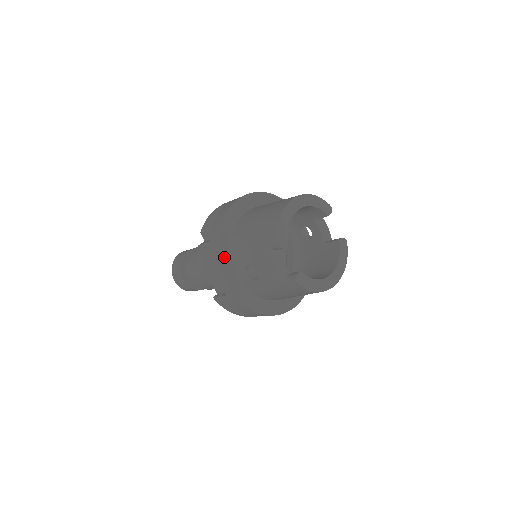
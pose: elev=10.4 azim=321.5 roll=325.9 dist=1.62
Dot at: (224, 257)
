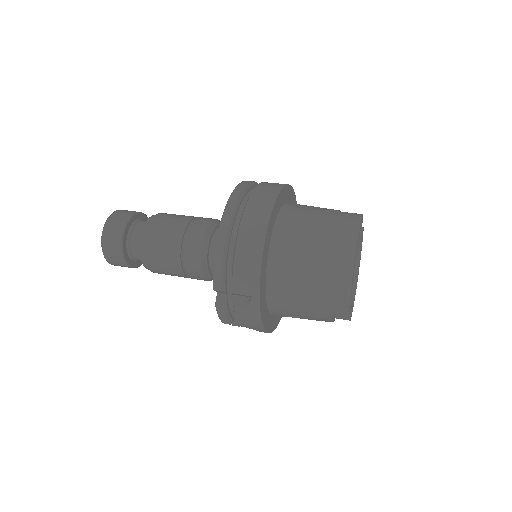
Dot at: (265, 318)
